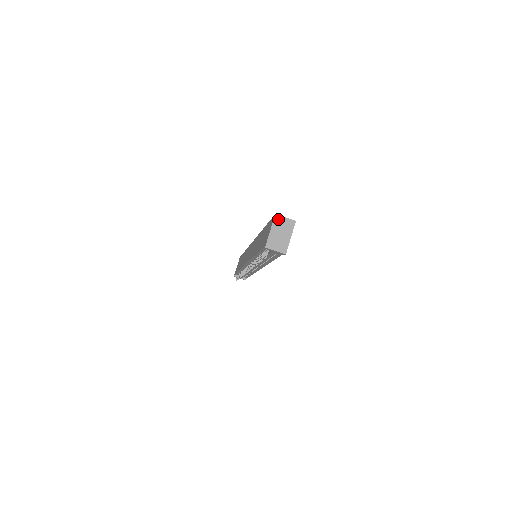
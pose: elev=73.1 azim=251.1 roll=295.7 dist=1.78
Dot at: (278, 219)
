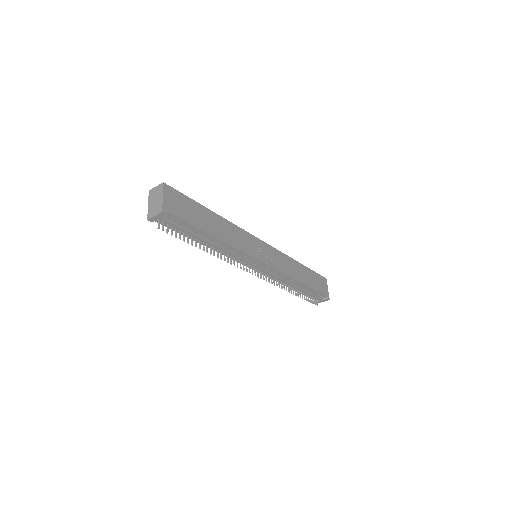
Dot at: (151, 192)
